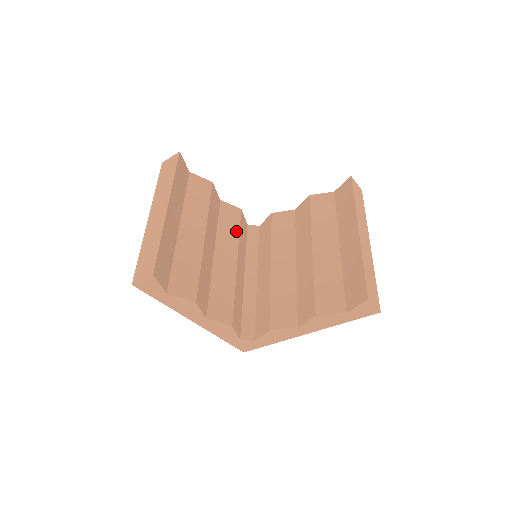
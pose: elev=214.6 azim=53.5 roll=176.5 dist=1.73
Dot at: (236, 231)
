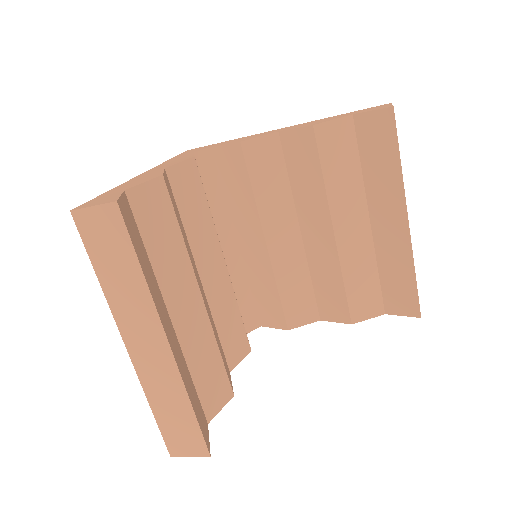
Dot at: (205, 210)
